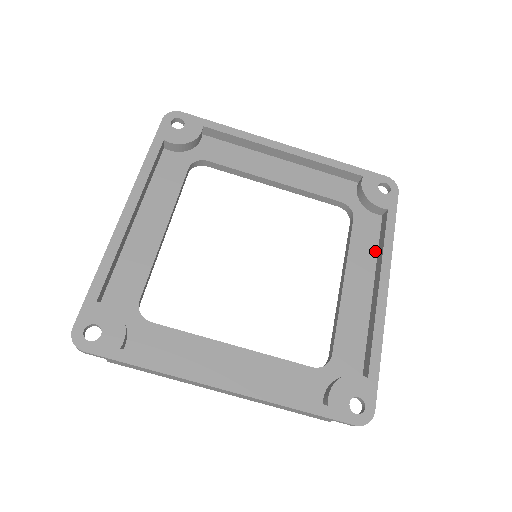
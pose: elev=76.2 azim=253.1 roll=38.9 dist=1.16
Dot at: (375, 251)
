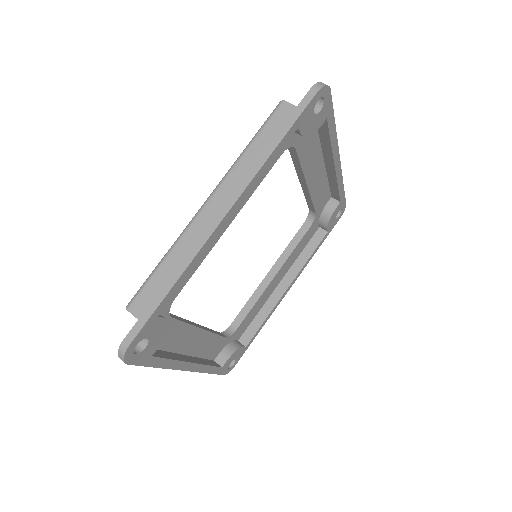
Dot at: (299, 255)
